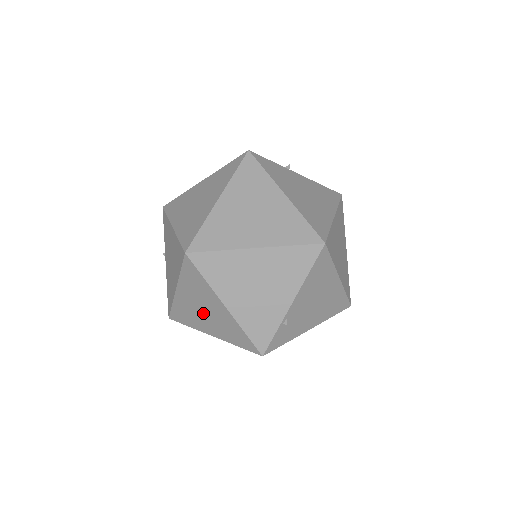
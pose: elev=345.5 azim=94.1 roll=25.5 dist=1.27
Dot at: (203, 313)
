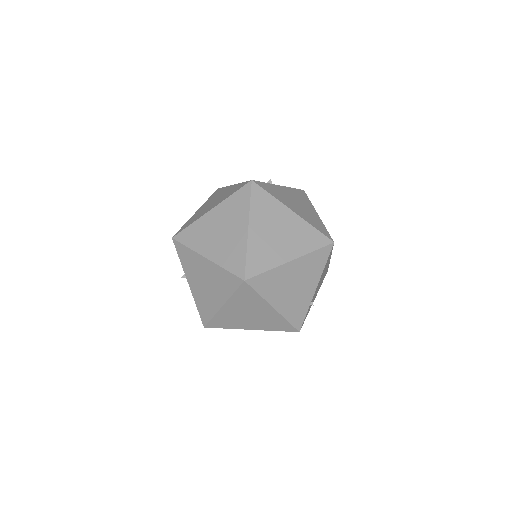
Dot at: (247, 317)
